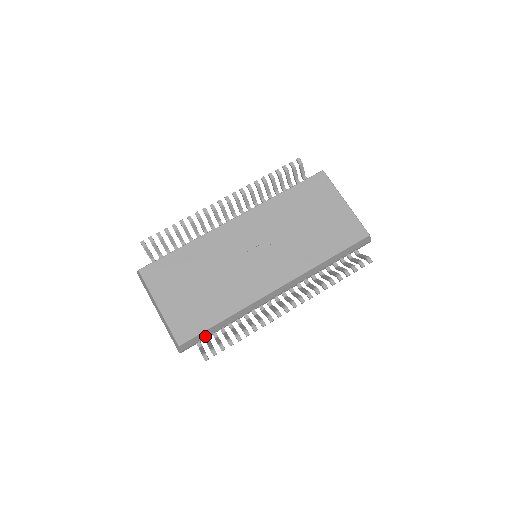
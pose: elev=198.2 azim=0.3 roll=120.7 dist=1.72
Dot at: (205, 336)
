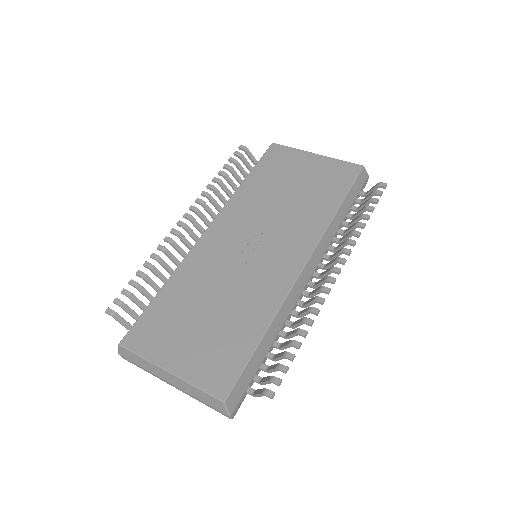
Dot at: (251, 374)
